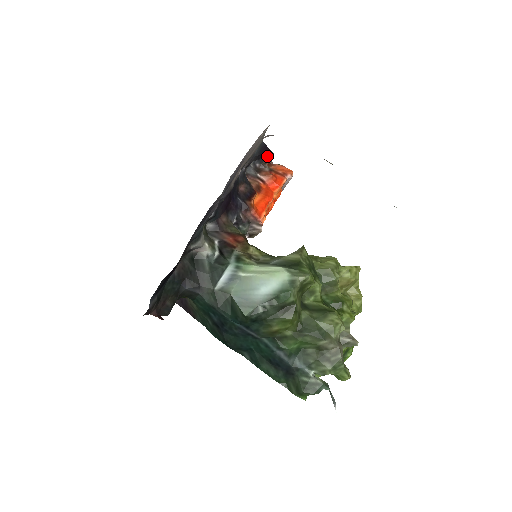
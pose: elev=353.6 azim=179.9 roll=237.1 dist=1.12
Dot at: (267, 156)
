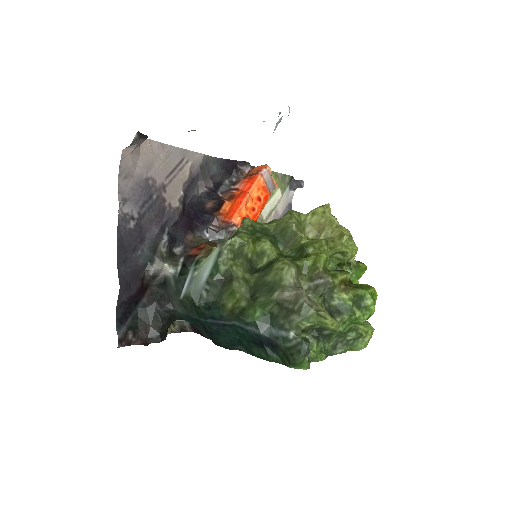
Dot at: (242, 168)
